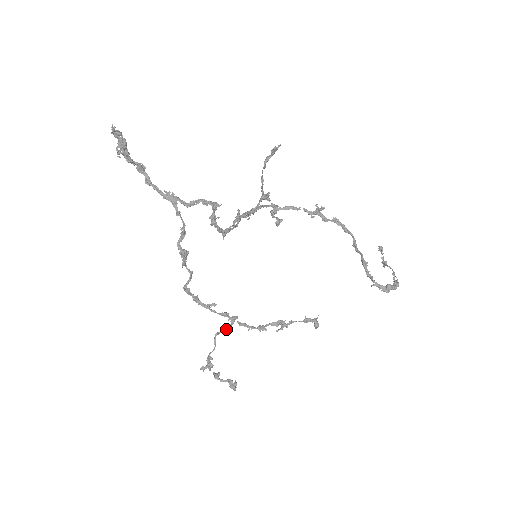
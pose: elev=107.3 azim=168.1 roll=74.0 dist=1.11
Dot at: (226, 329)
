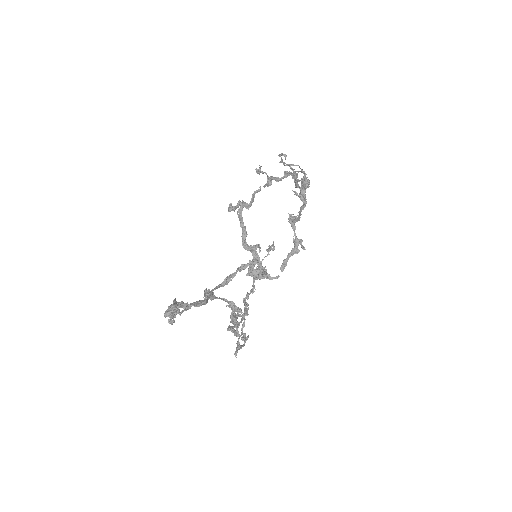
Dot at: occluded
